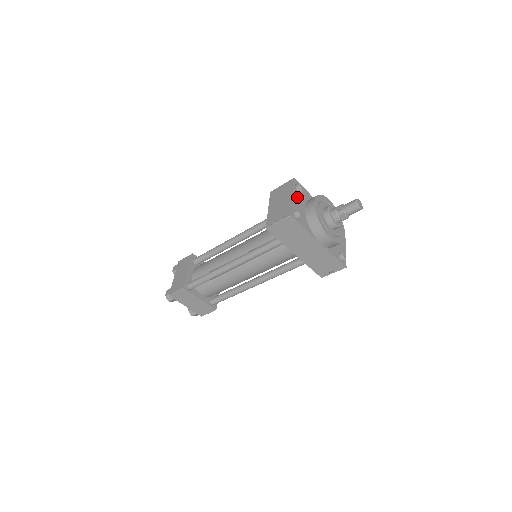
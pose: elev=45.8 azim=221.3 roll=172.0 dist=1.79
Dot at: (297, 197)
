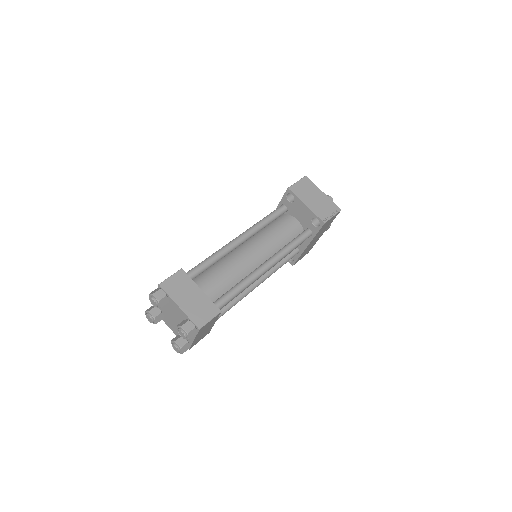
Dot at: occluded
